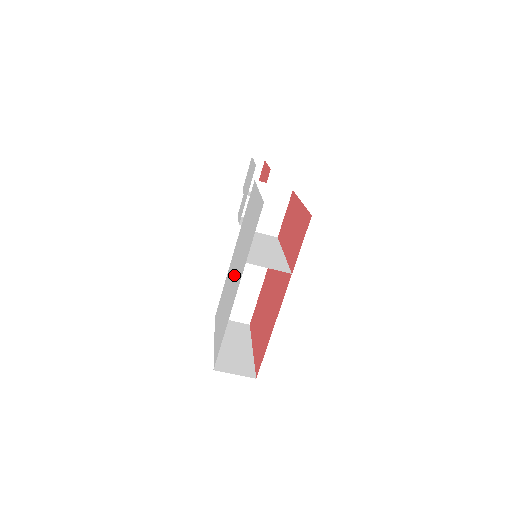
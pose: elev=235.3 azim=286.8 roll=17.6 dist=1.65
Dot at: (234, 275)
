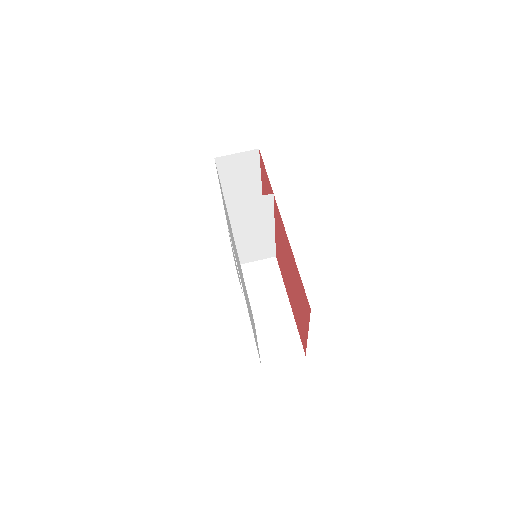
Dot at: occluded
